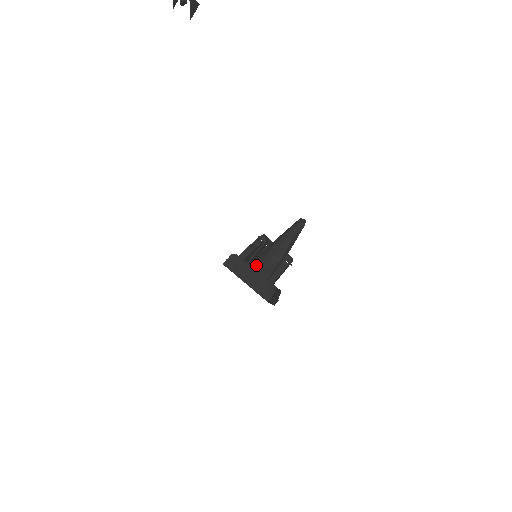
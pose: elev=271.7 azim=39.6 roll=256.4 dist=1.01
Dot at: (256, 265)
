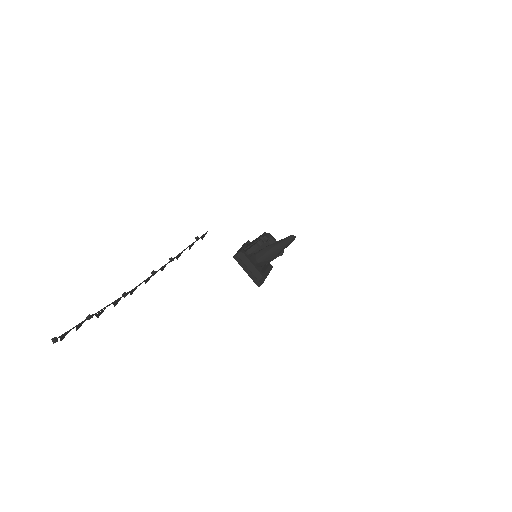
Dot at: (256, 258)
